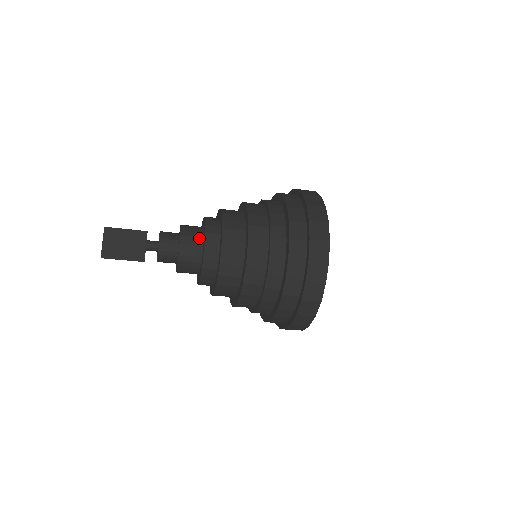
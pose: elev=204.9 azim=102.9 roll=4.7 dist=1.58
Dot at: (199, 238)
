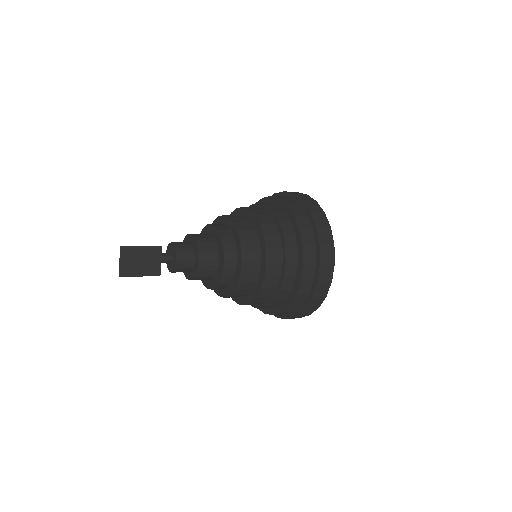
Dot at: (215, 254)
